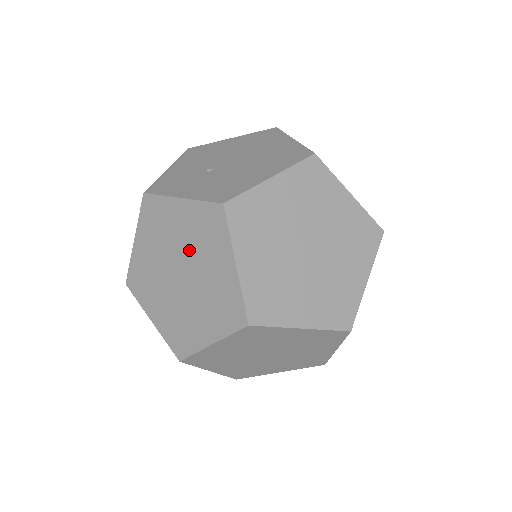
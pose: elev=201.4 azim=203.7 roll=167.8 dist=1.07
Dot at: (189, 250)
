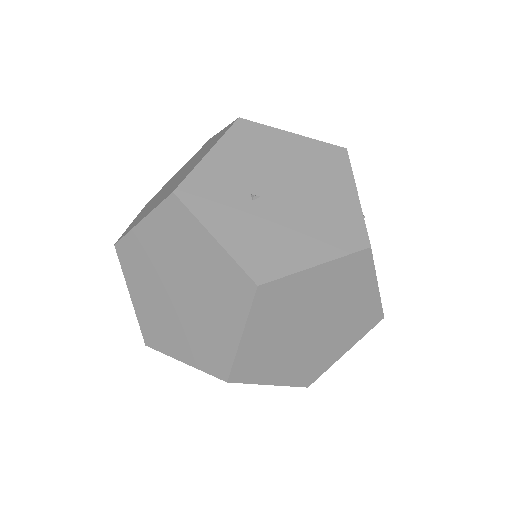
Dot at: (199, 285)
